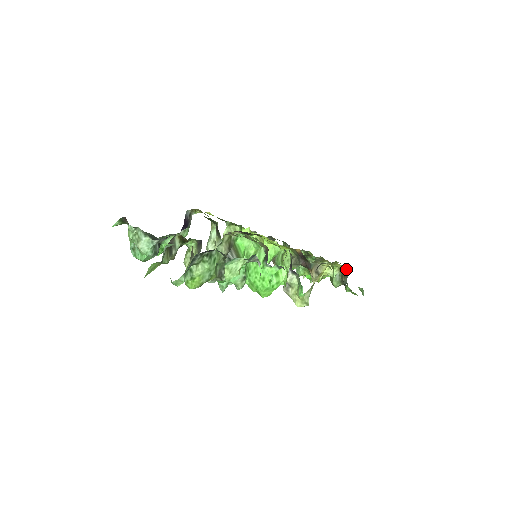
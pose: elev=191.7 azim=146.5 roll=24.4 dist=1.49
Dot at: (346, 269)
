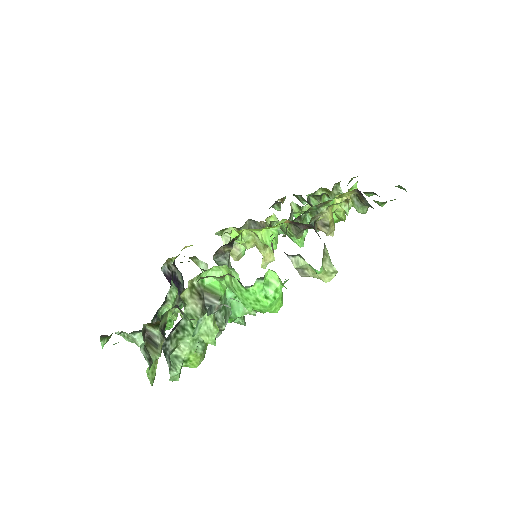
Dot at: (357, 191)
